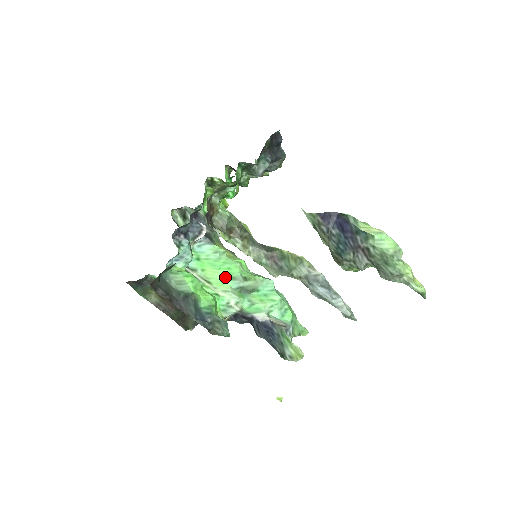
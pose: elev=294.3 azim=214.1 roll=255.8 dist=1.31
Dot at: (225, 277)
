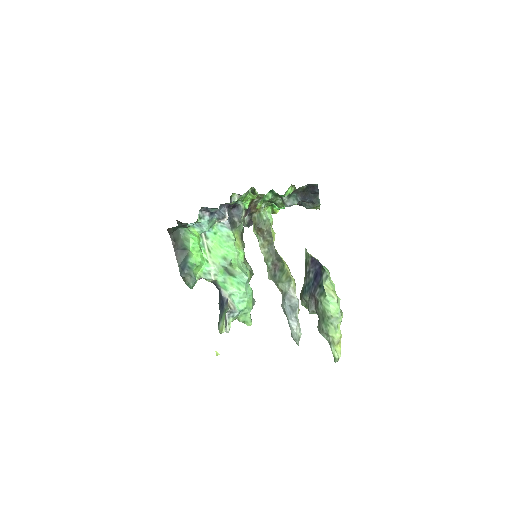
Dot at: (221, 255)
